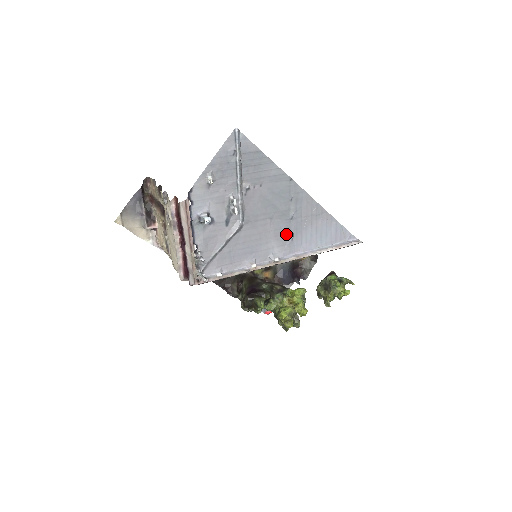
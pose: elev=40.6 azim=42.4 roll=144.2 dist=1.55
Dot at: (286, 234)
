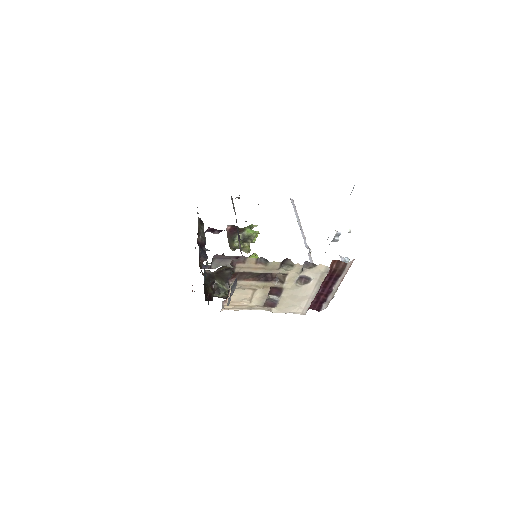
Dot at: occluded
